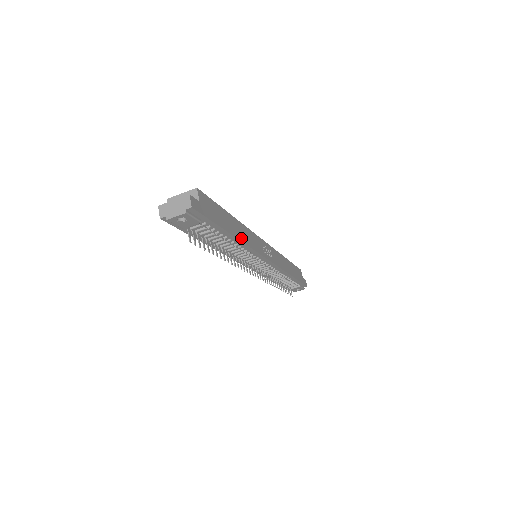
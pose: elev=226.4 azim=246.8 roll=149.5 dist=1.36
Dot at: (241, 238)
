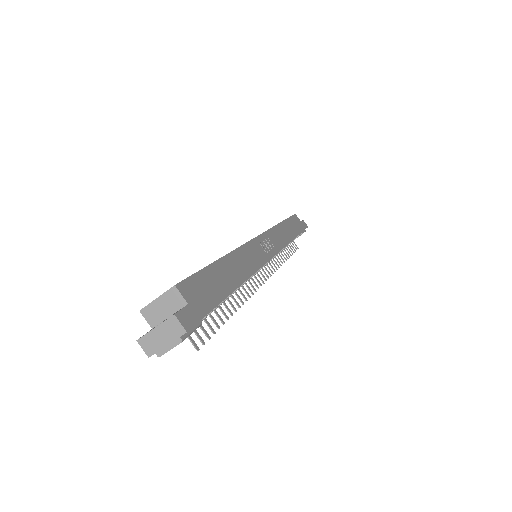
Dot at: (243, 276)
